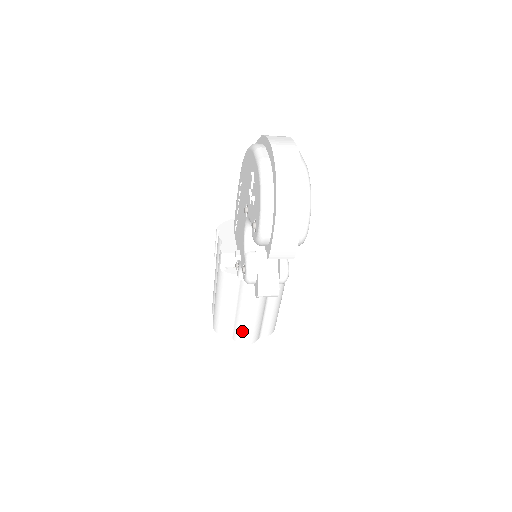
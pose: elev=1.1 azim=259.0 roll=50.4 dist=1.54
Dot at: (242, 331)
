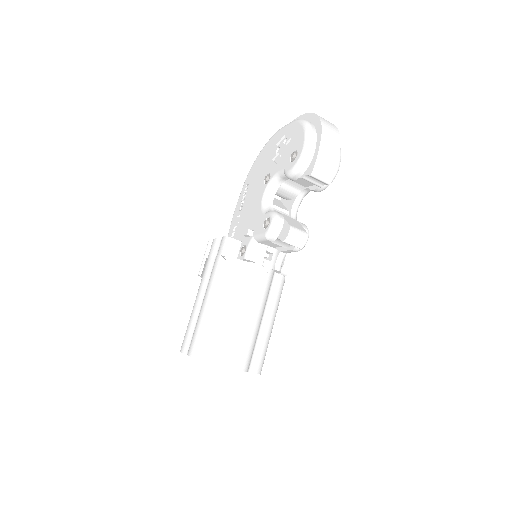
Dot at: (235, 344)
